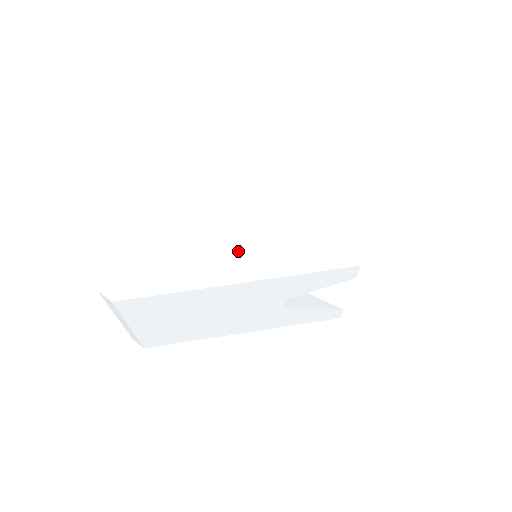
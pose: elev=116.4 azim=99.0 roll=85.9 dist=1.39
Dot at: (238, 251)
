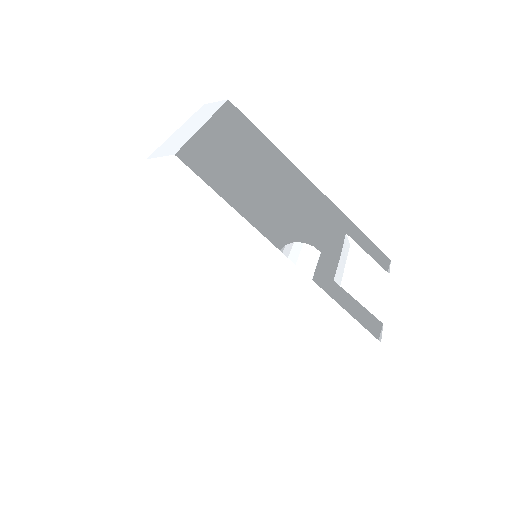
Dot at: (204, 291)
